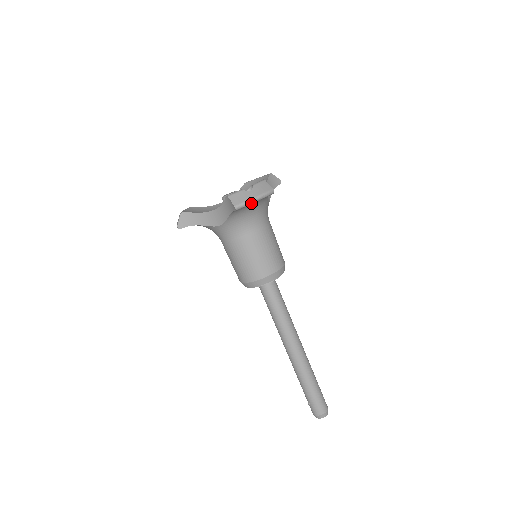
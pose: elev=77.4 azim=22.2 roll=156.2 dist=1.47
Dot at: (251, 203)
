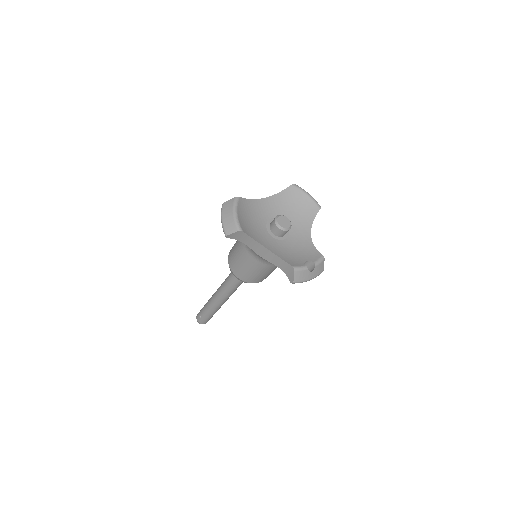
Dot at: (304, 281)
